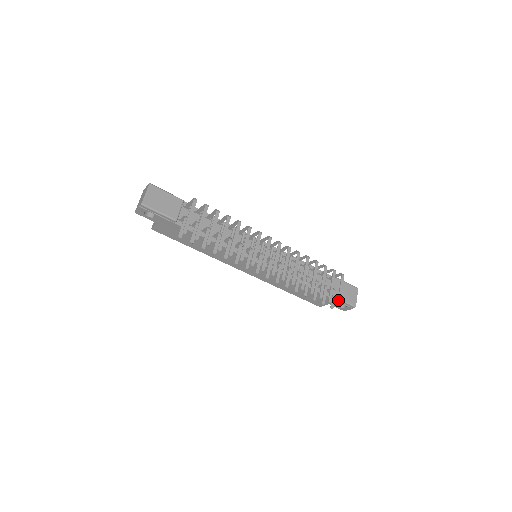
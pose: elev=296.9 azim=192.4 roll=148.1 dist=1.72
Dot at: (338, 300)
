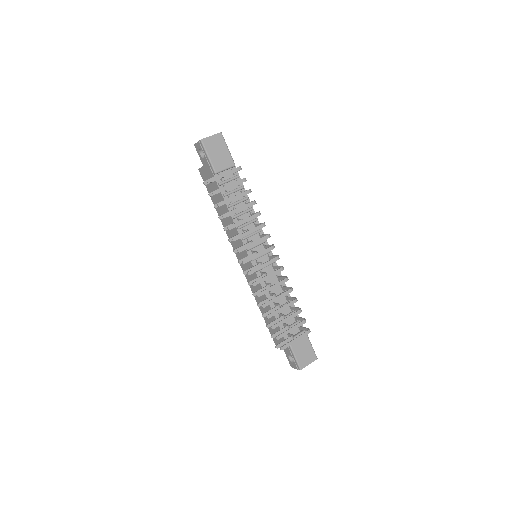
Dot at: (285, 344)
